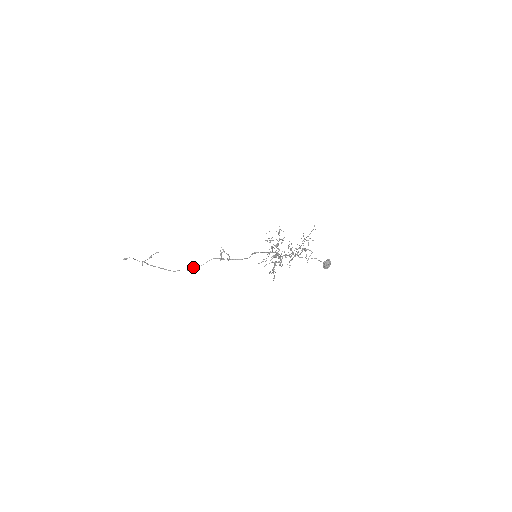
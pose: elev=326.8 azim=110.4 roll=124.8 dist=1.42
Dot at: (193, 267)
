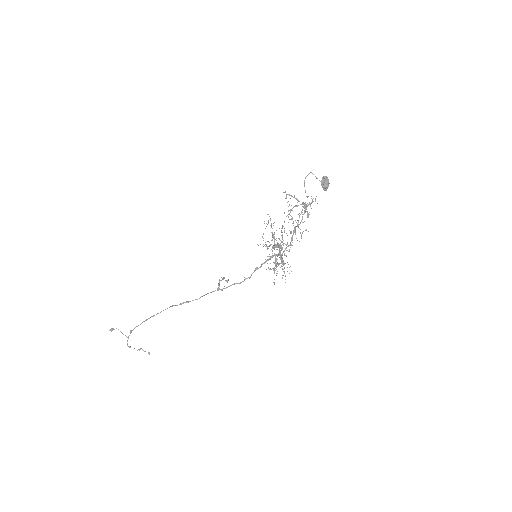
Dot at: occluded
